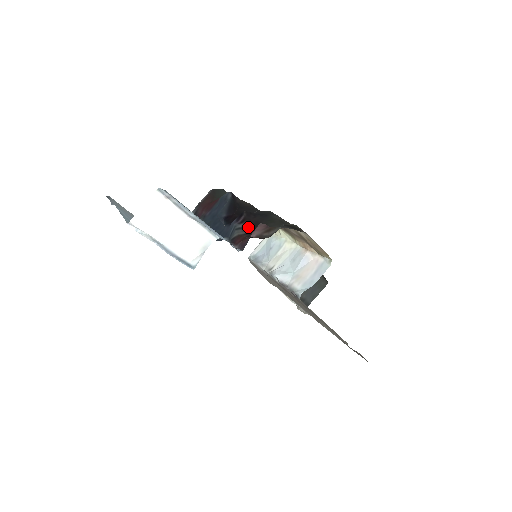
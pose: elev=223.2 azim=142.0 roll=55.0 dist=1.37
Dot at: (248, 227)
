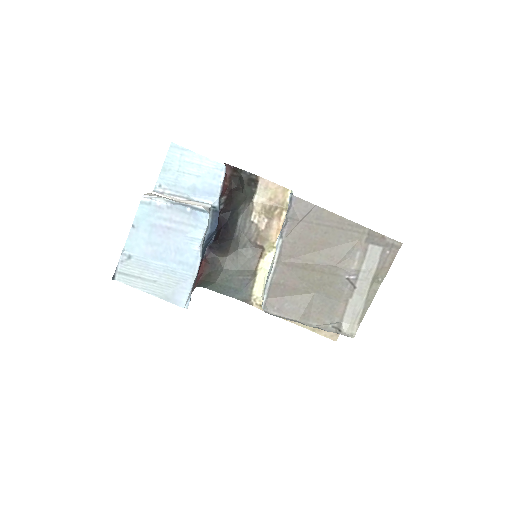
Dot at: (226, 201)
